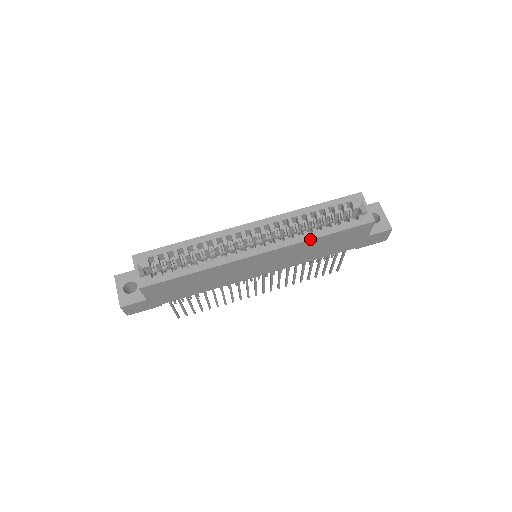
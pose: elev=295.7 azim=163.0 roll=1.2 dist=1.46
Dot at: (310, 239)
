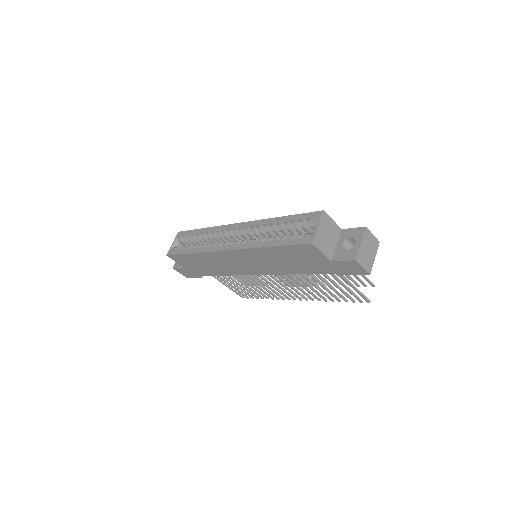
Dot at: (259, 247)
